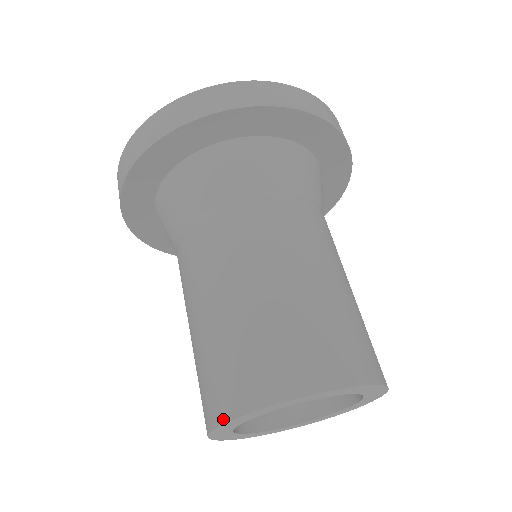
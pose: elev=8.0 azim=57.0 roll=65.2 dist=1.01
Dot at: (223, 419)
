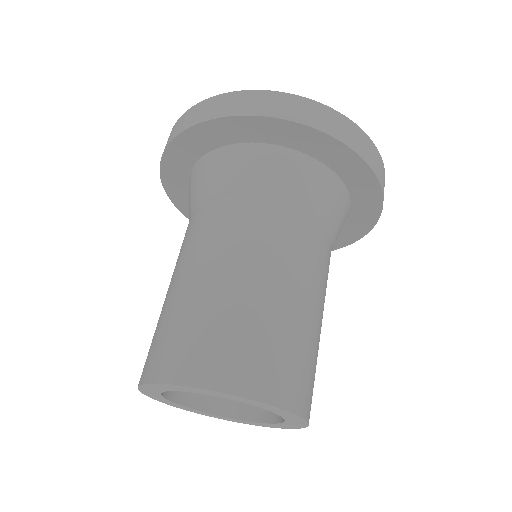
Dot at: (168, 380)
